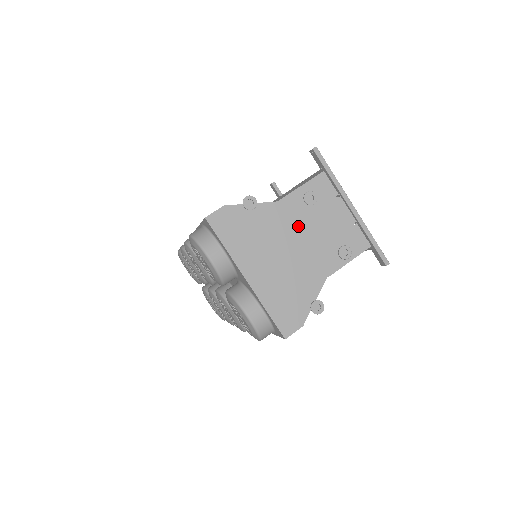
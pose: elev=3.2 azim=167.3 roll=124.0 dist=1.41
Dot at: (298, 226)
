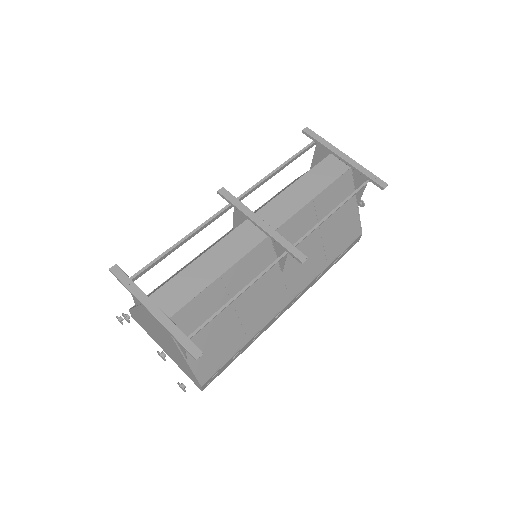
Dot at: (151, 323)
